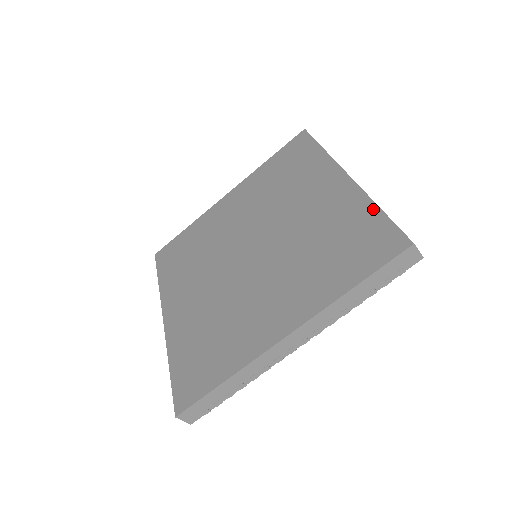
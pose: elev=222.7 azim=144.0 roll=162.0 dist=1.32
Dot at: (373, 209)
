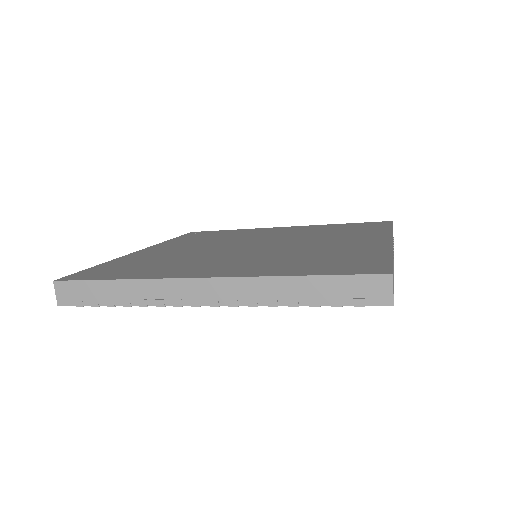
Dot at: (385, 254)
